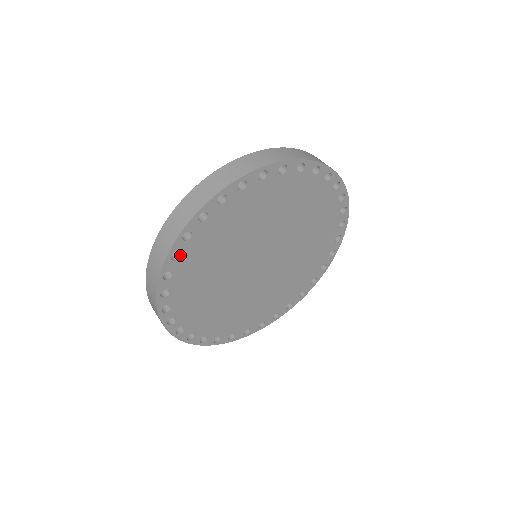
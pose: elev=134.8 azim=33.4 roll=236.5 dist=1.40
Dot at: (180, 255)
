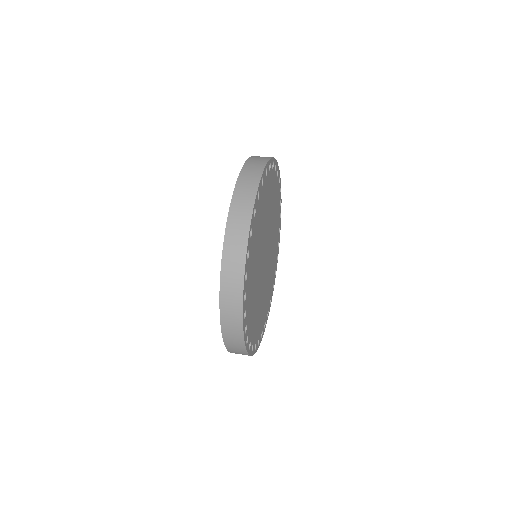
Dot at: (259, 197)
